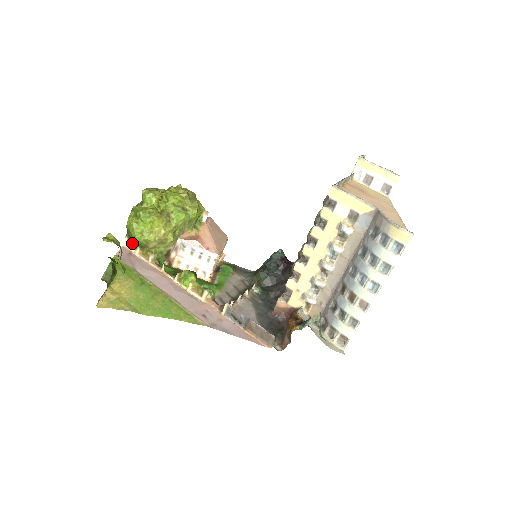
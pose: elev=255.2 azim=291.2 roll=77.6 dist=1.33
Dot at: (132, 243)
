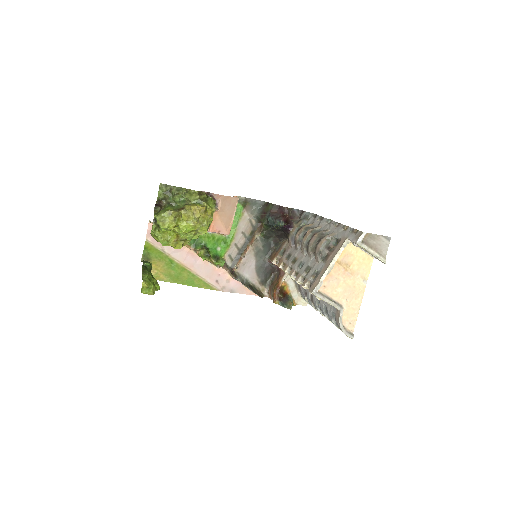
Dot at: occluded
